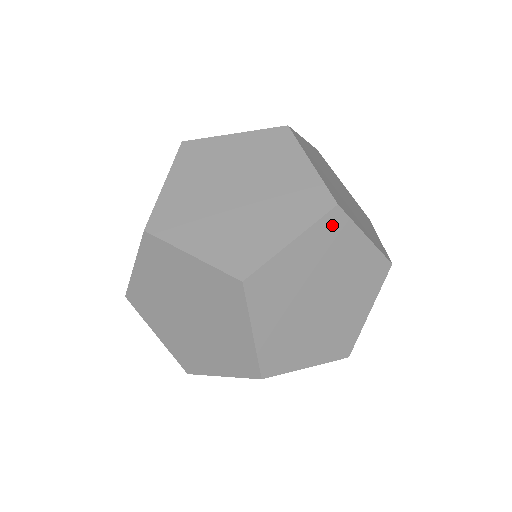
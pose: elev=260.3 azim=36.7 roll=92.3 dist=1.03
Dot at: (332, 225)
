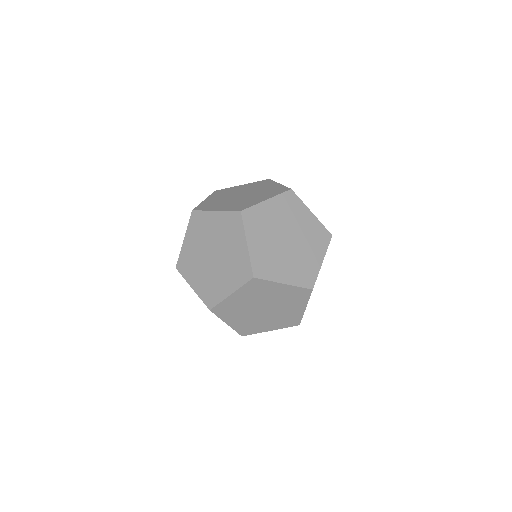
Dot at: (302, 293)
